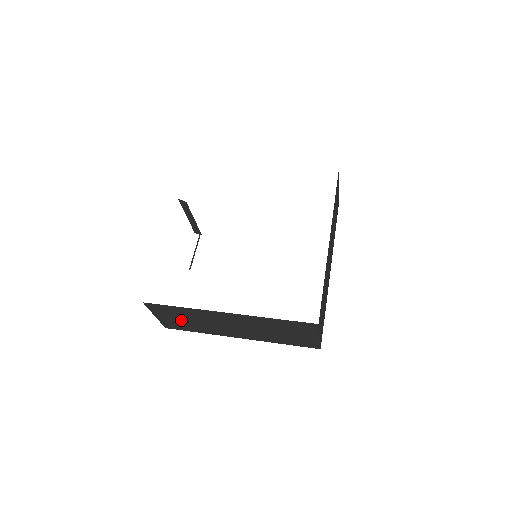
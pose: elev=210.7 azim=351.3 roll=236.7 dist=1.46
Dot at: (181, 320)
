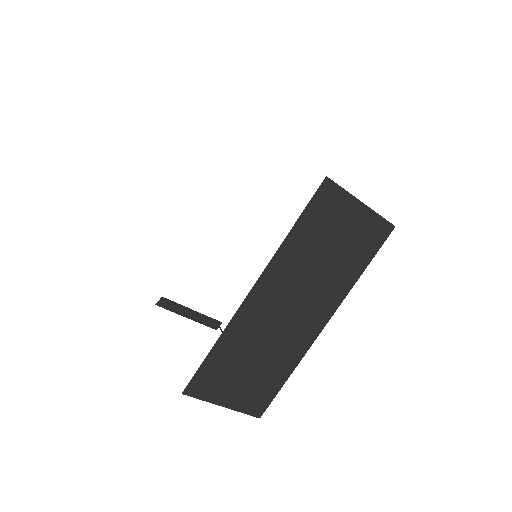
Dot at: (247, 376)
